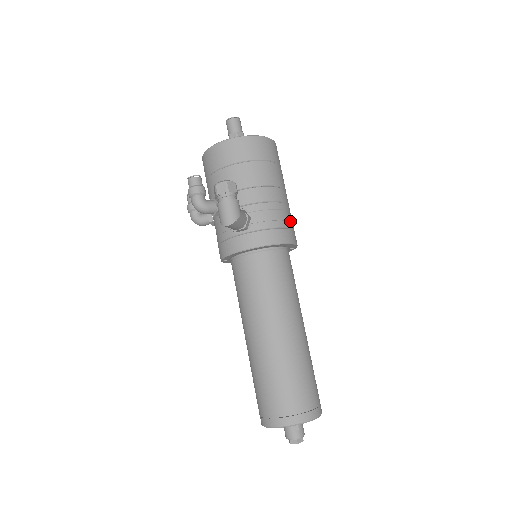
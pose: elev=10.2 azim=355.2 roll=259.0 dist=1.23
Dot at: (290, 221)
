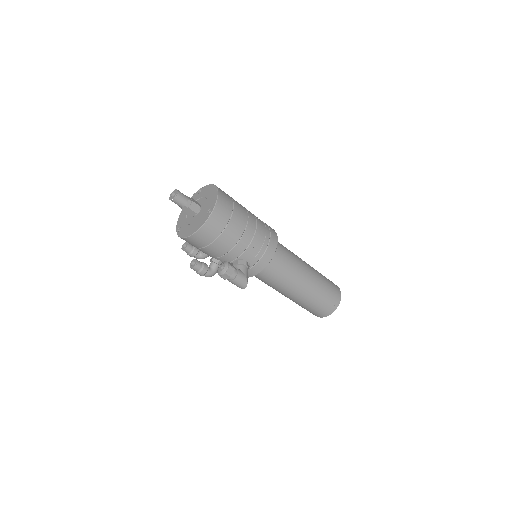
Dot at: (265, 232)
